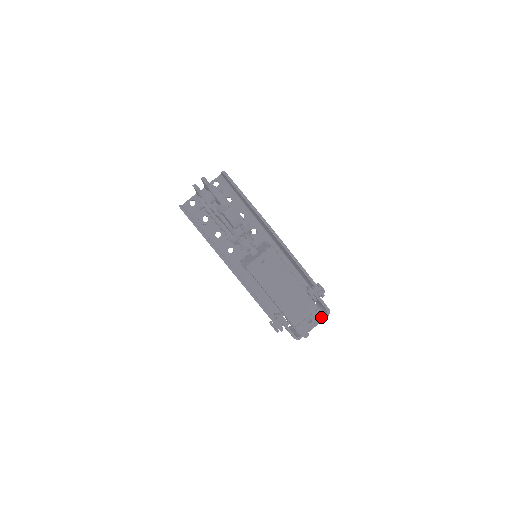
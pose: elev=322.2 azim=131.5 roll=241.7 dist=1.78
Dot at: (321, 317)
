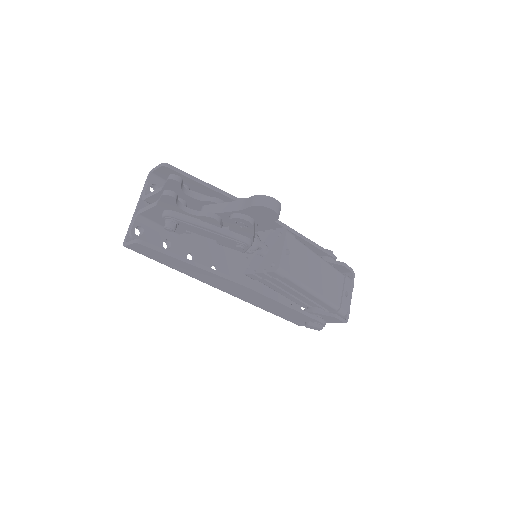
Dot at: (351, 283)
